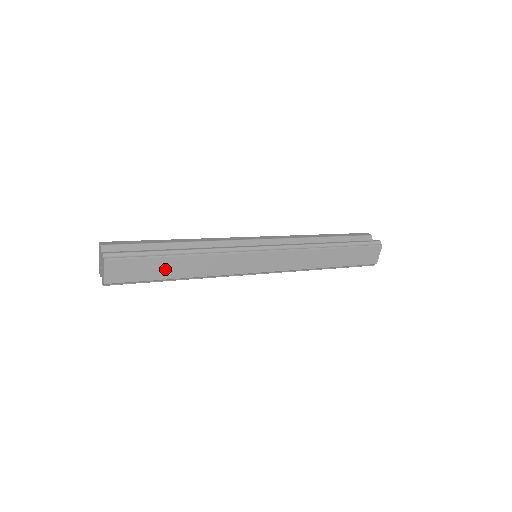
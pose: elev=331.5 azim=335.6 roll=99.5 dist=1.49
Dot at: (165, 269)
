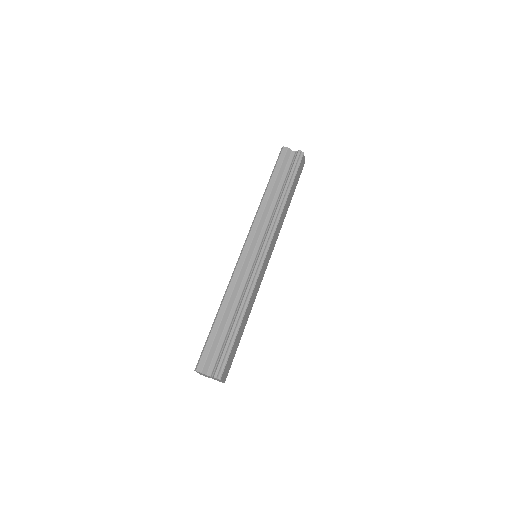
Dot at: (239, 336)
